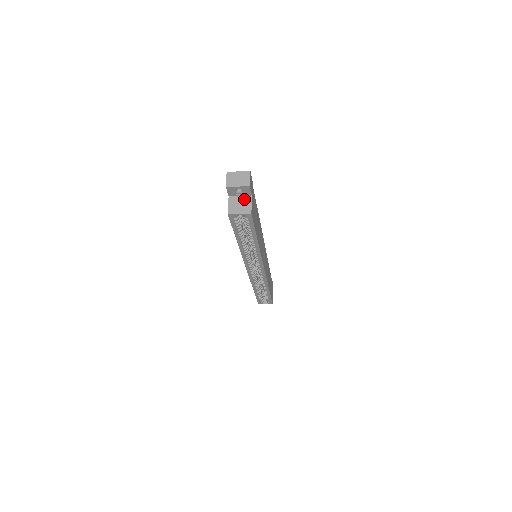
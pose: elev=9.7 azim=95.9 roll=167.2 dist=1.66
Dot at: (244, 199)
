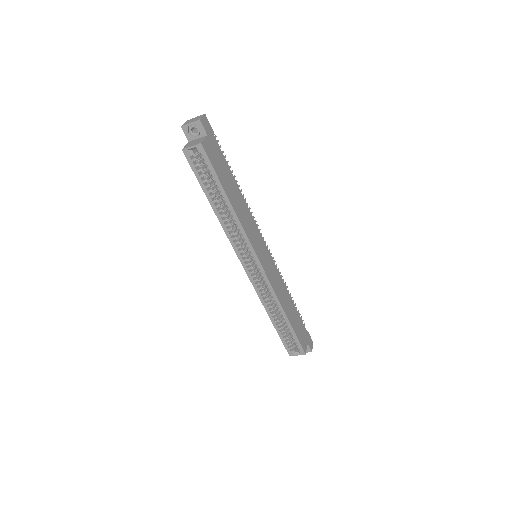
Dot at: (200, 139)
